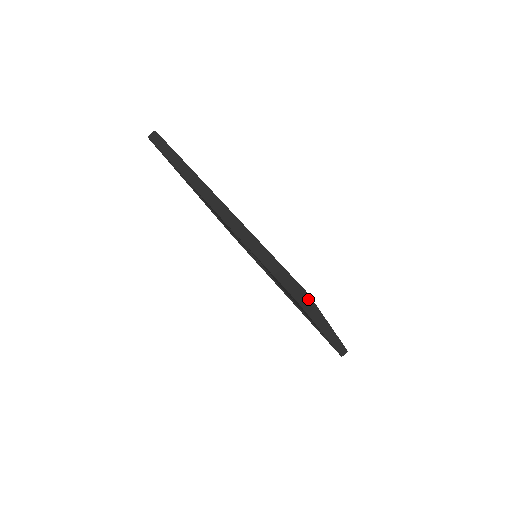
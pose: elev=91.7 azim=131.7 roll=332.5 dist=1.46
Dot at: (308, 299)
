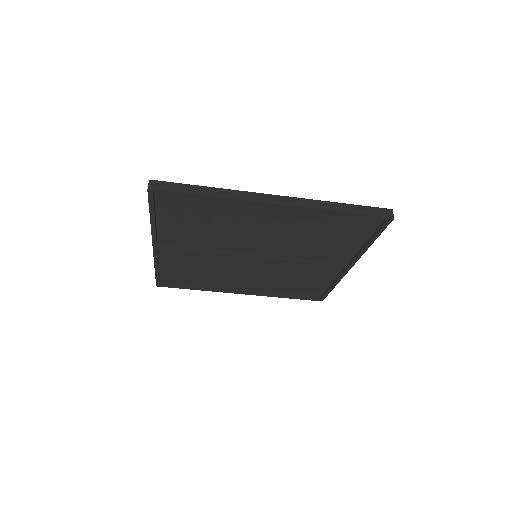
Dot at: (159, 183)
